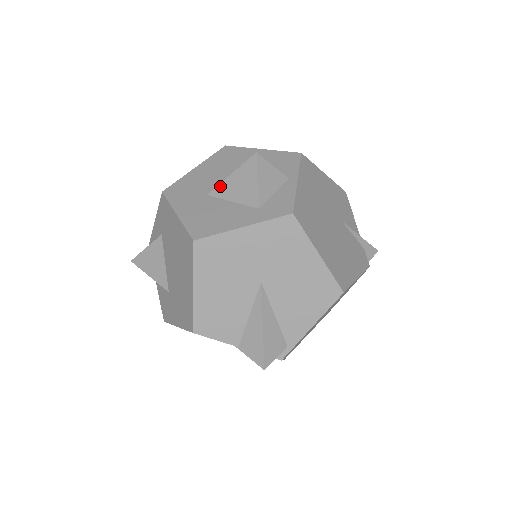
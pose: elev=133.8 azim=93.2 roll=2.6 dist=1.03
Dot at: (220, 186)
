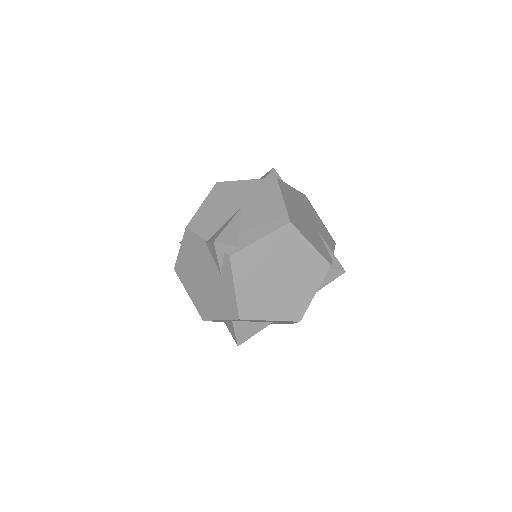
Dot at: occluded
